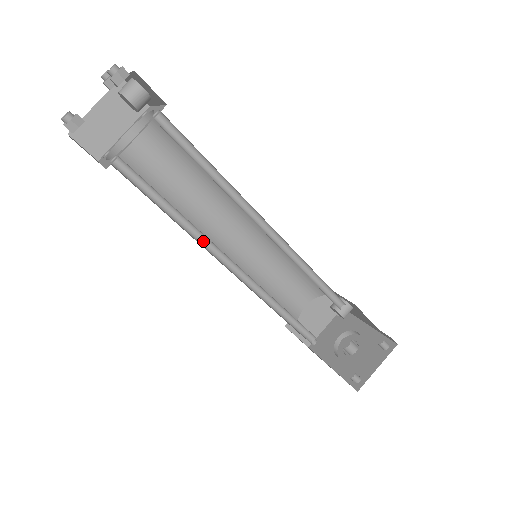
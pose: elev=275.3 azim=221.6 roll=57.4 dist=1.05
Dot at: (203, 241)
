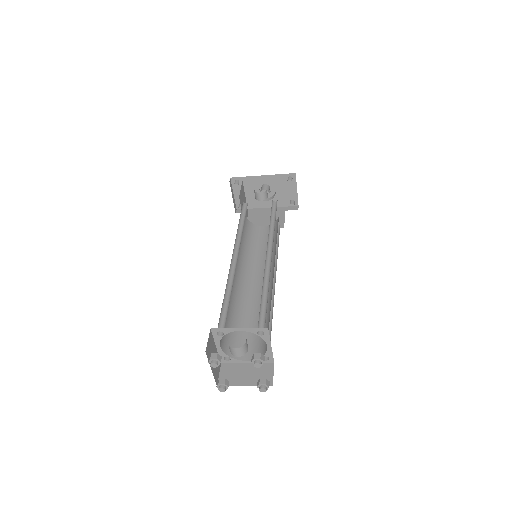
Dot at: occluded
